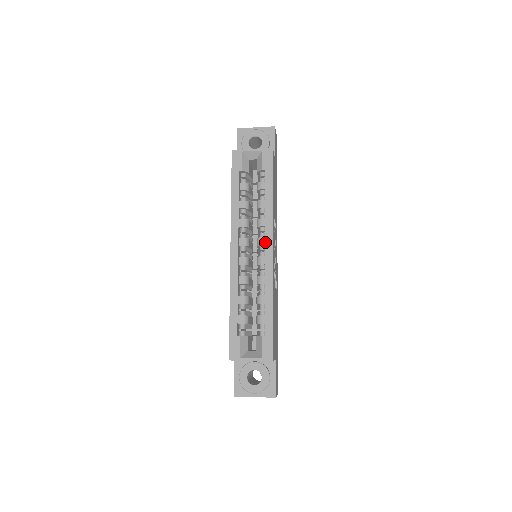
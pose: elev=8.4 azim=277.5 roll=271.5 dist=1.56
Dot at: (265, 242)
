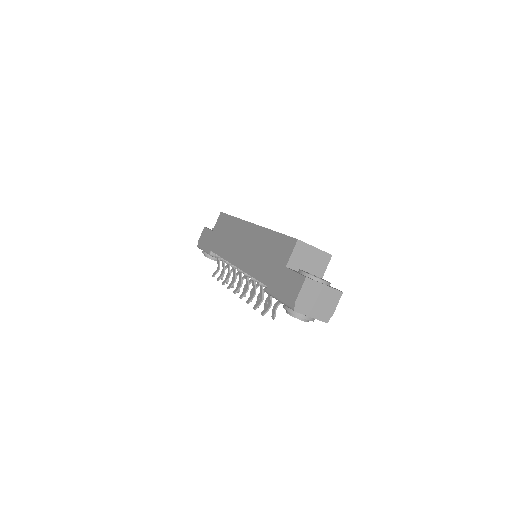
Dot at: occluded
